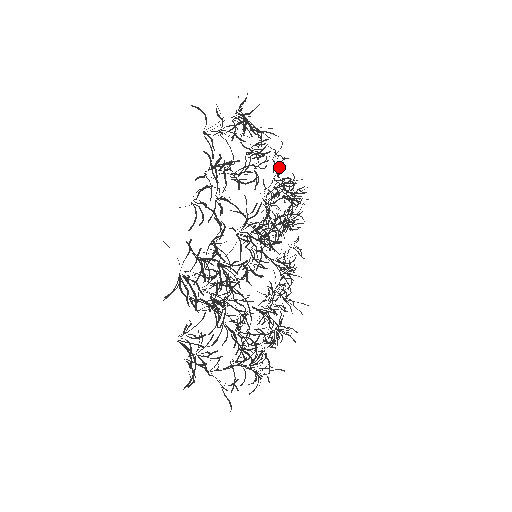
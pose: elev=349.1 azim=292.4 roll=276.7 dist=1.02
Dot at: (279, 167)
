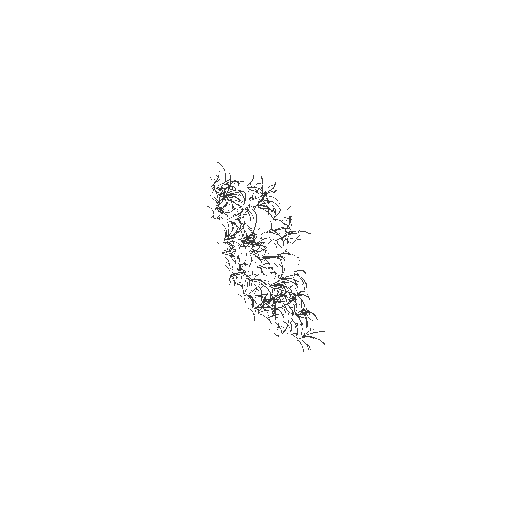
Dot at: occluded
